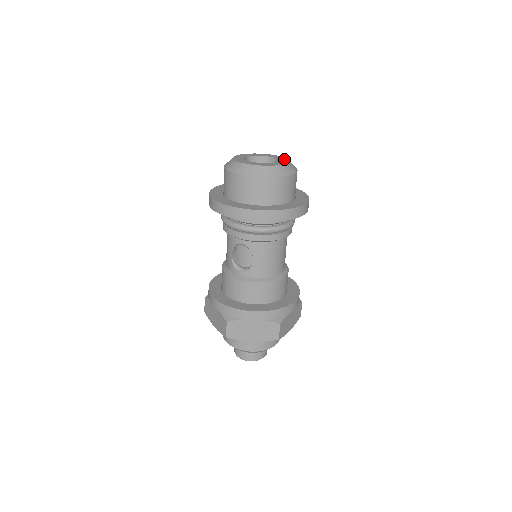
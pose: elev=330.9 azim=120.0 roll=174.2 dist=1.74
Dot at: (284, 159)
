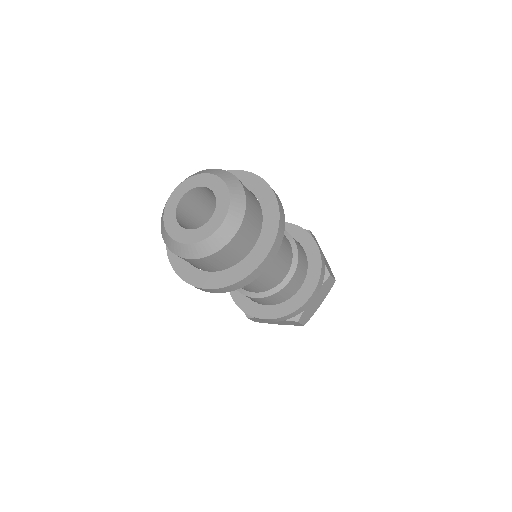
Dot at: (224, 200)
